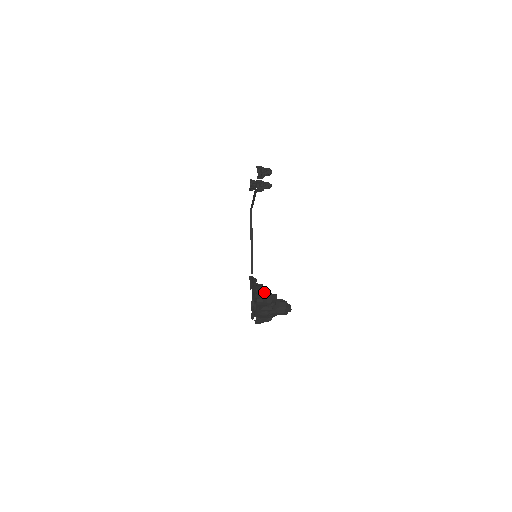
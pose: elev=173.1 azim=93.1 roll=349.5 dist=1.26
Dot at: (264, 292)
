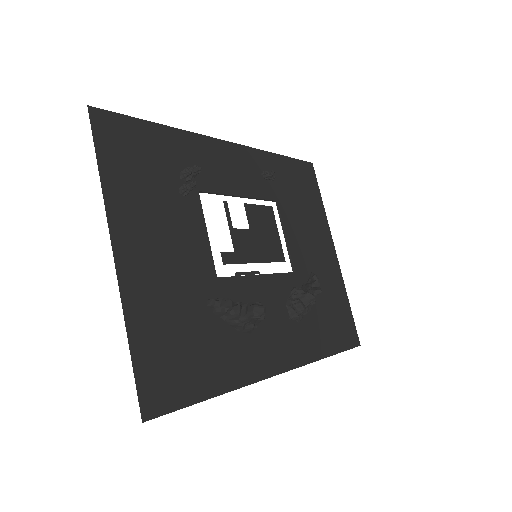
Dot at: (214, 300)
